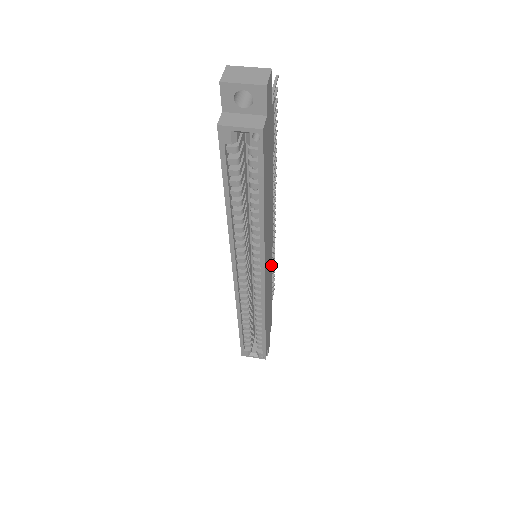
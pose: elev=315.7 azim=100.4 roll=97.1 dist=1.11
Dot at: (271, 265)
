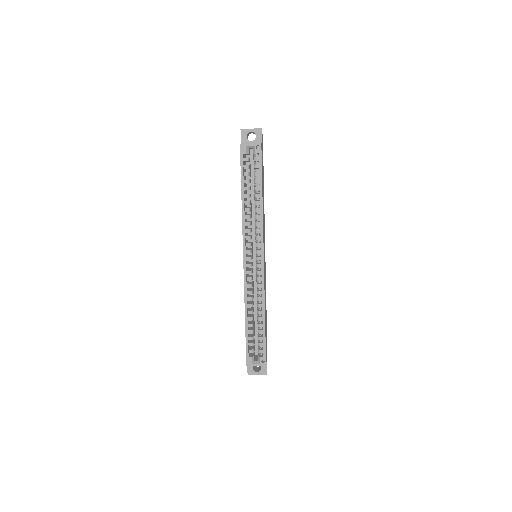
Dot at: (265, 272)
